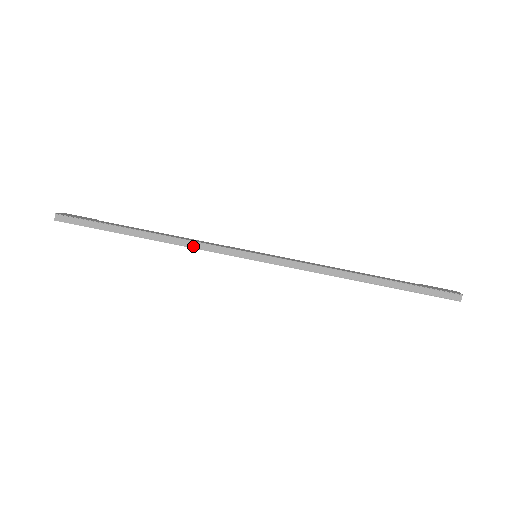
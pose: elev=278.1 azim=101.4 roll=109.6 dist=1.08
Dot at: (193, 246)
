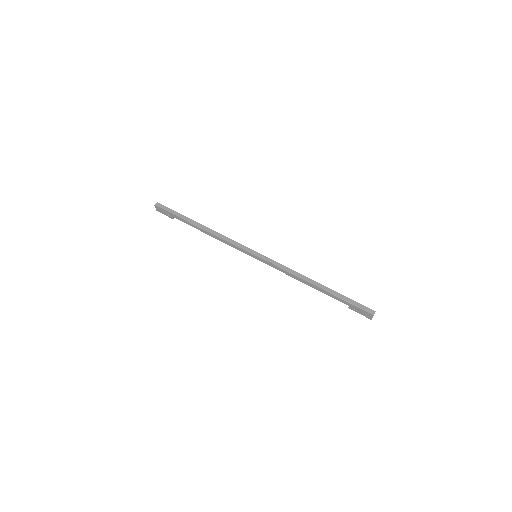
Dot at: (223, 238)
